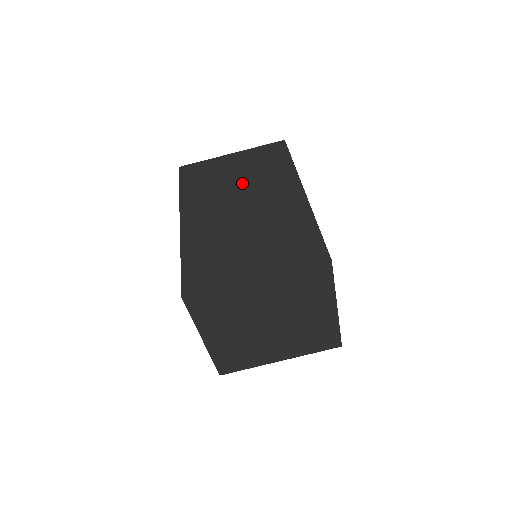
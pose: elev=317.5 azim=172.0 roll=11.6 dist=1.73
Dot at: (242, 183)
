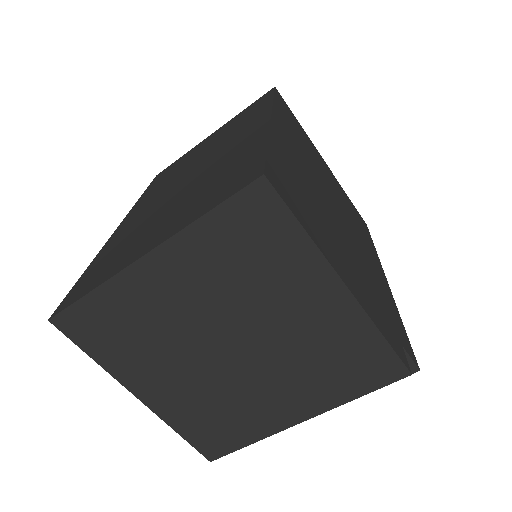
Dot at: (204, 153)
